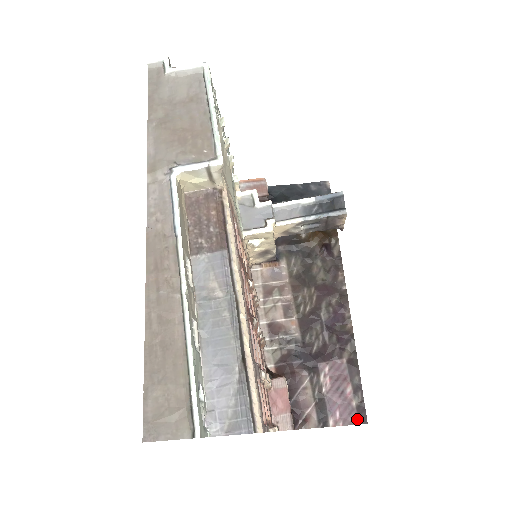
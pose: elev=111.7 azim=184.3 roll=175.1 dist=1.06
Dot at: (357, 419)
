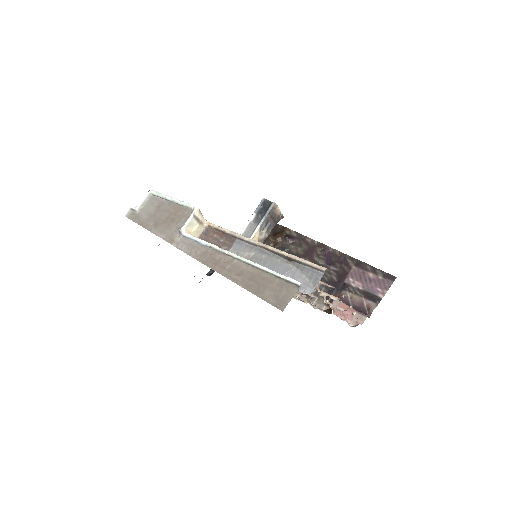
Dot at: (390, 281)
